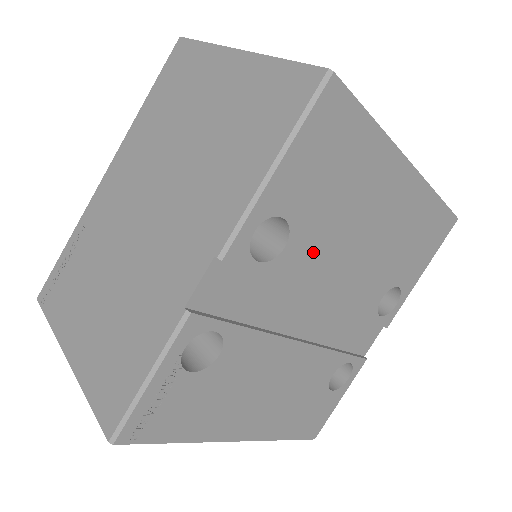
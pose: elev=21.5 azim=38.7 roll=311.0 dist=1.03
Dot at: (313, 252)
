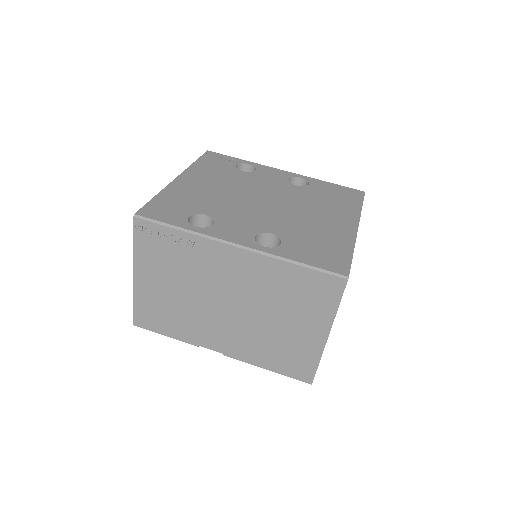
Dot at: occluded
